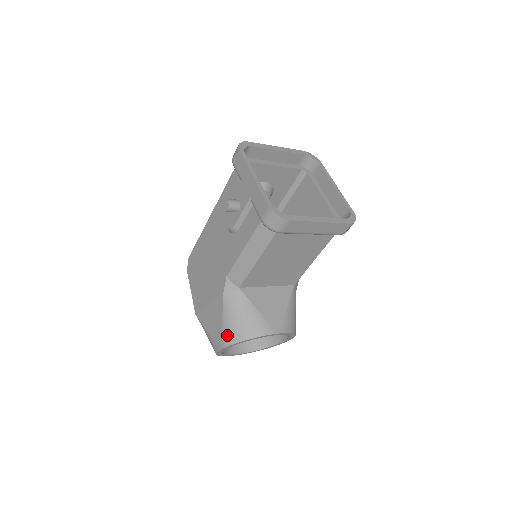
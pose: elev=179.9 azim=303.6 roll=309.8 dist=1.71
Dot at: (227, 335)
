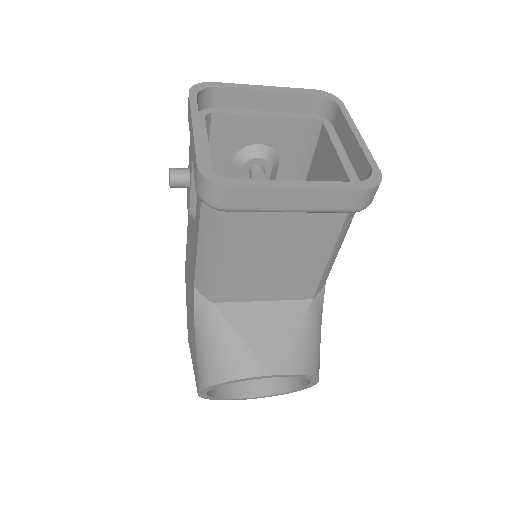
Dot at: (200, 373)
